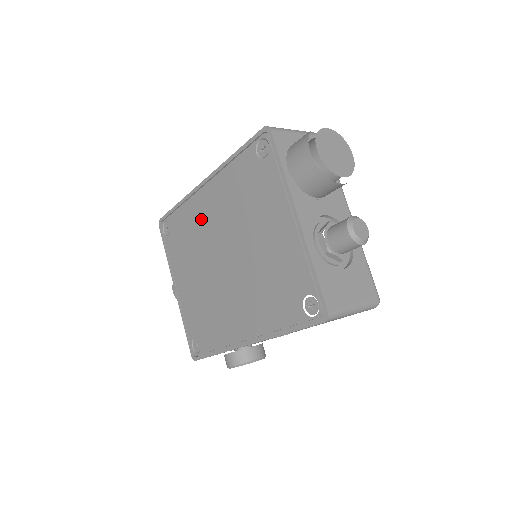
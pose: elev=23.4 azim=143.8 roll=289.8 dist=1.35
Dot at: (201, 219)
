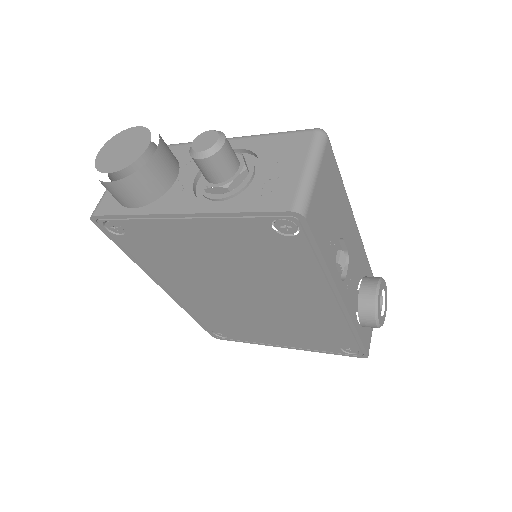
Dot at: (203, 303)
